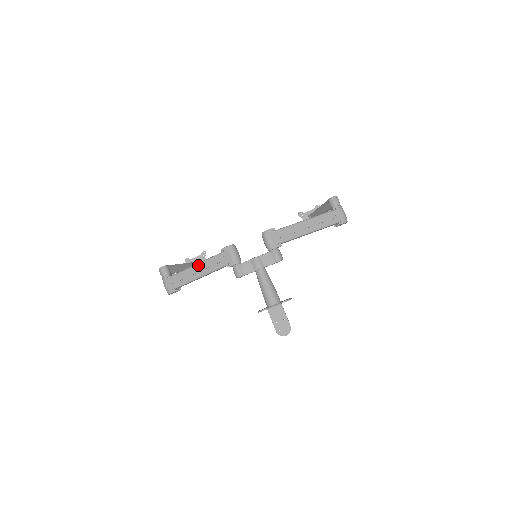
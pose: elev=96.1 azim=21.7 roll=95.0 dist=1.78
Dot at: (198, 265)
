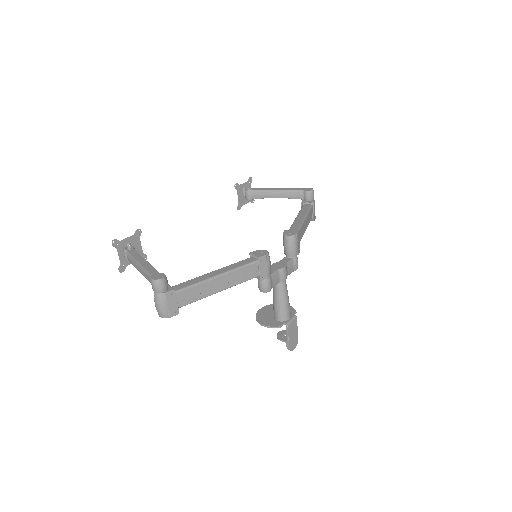
Dot at: (222, 277)
